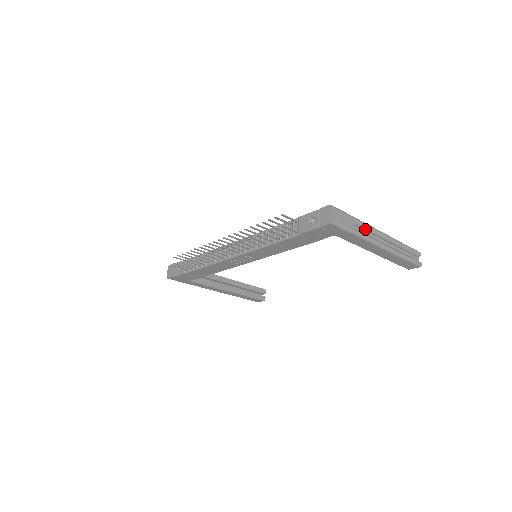
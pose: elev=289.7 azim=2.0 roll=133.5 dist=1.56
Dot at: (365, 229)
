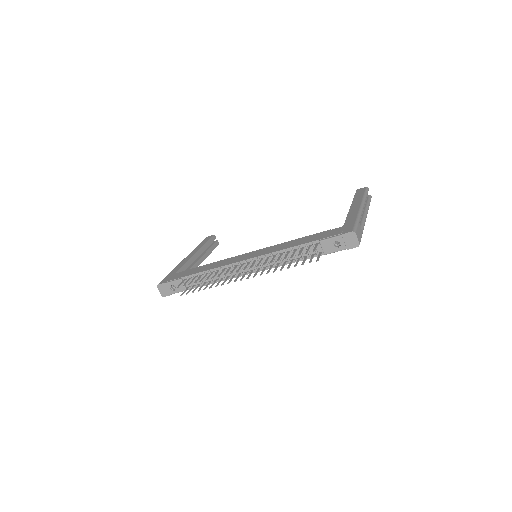
Dot at: occluded
